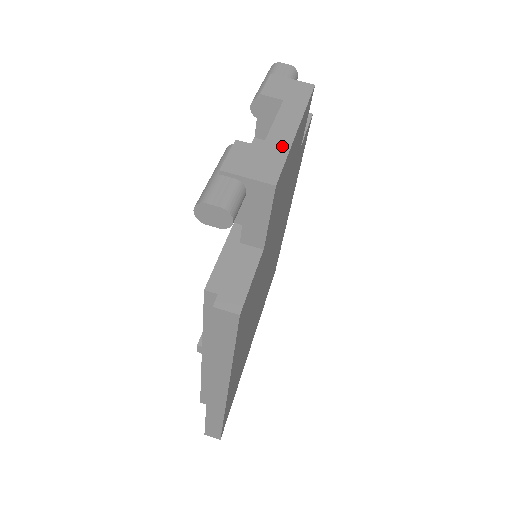
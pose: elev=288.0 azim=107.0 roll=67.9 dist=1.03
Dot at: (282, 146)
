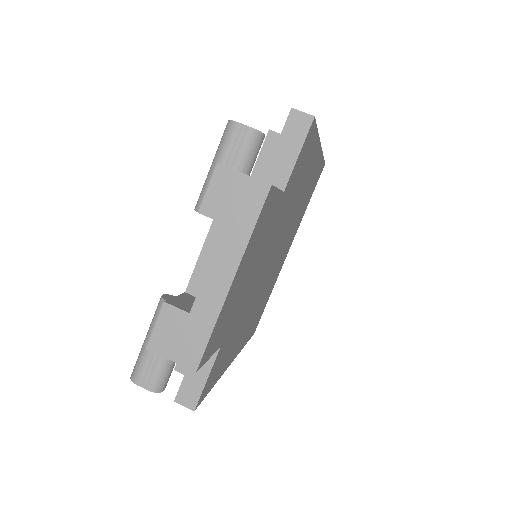
Dot at: (210, 313)
